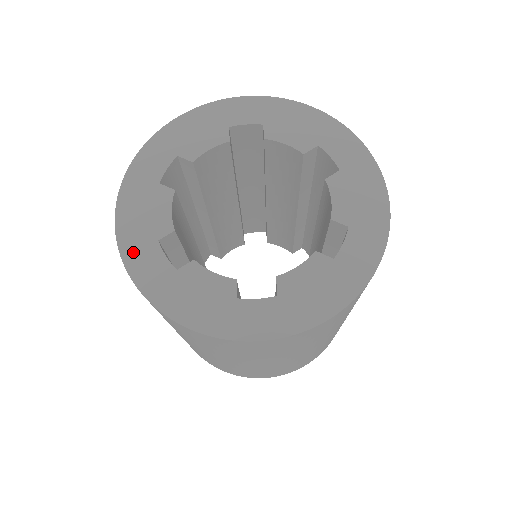
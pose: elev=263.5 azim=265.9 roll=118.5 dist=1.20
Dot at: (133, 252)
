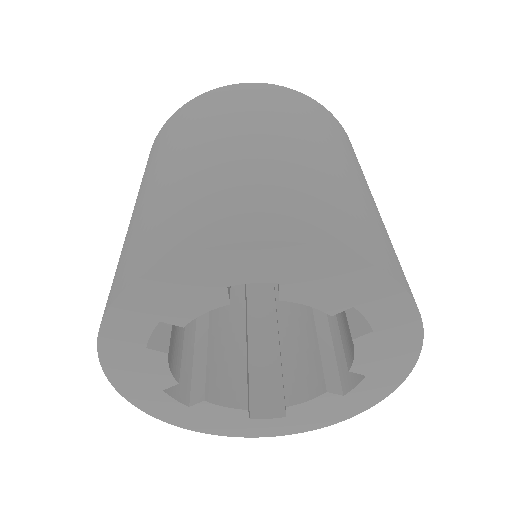
Dot at: (140, 399)
